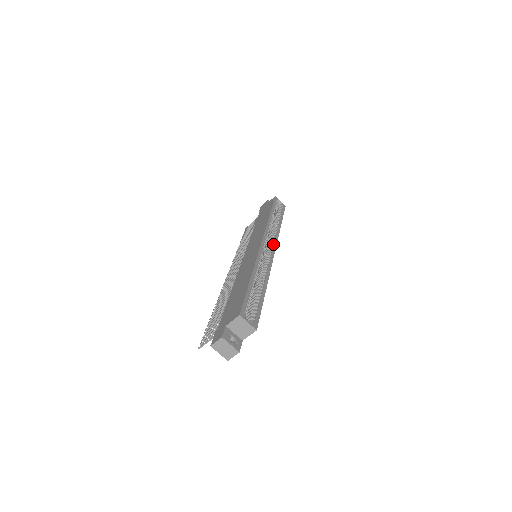
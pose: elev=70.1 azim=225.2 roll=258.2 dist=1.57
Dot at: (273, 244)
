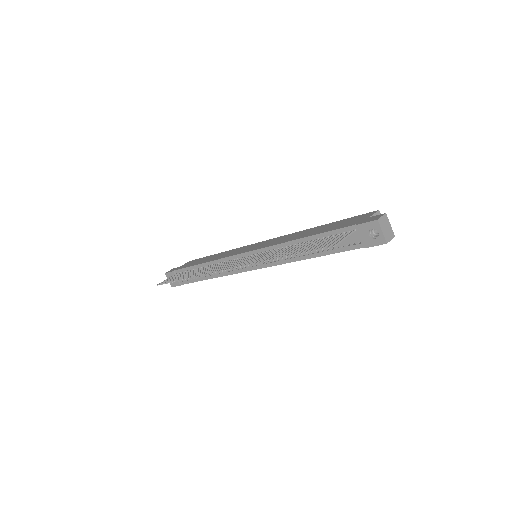
Dot at: occluded
